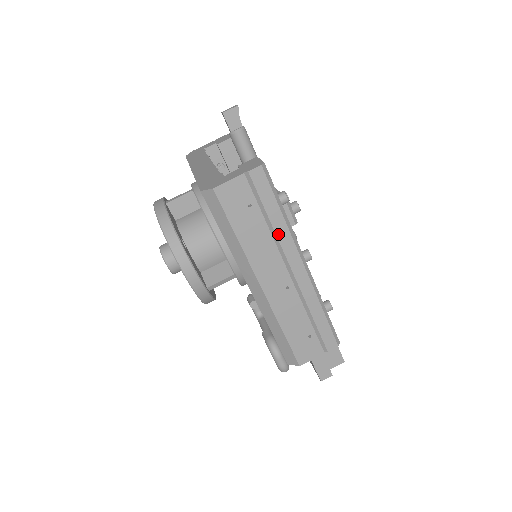
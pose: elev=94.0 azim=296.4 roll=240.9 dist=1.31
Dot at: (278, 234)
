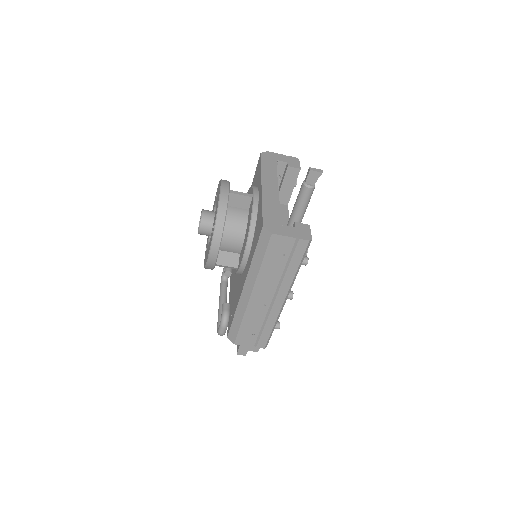
Dot at: (285, 278)
